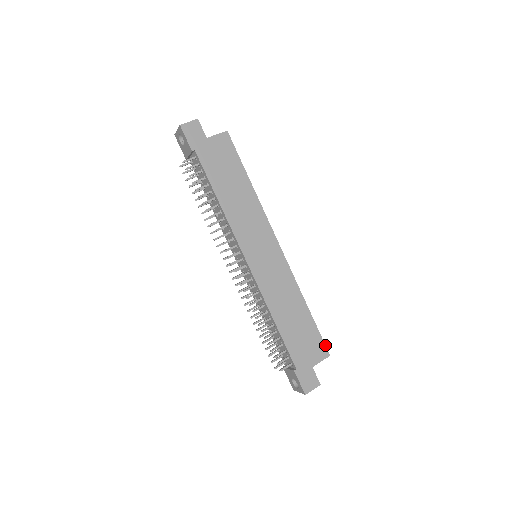
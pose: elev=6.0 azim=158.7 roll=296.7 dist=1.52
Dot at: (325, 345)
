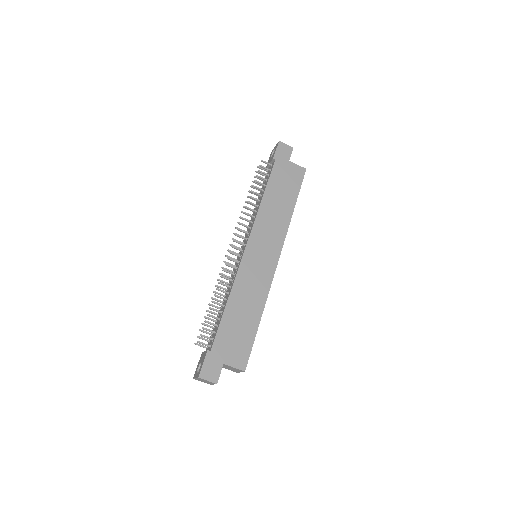
Dot at: (248, 359)
